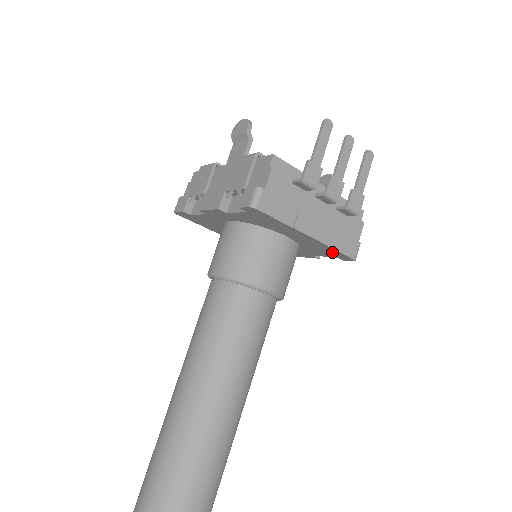
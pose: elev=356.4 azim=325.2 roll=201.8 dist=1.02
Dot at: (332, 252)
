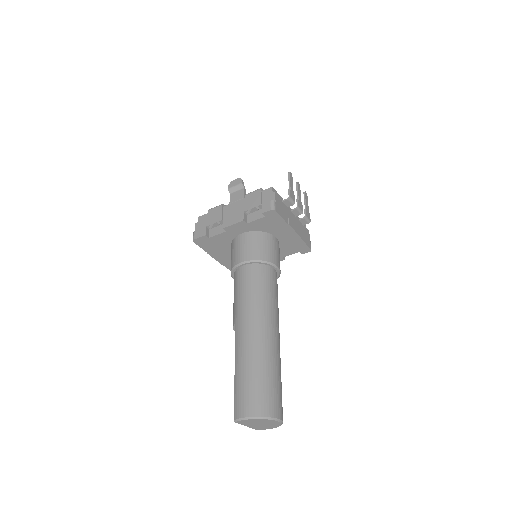
Dot at: (300, 246)
